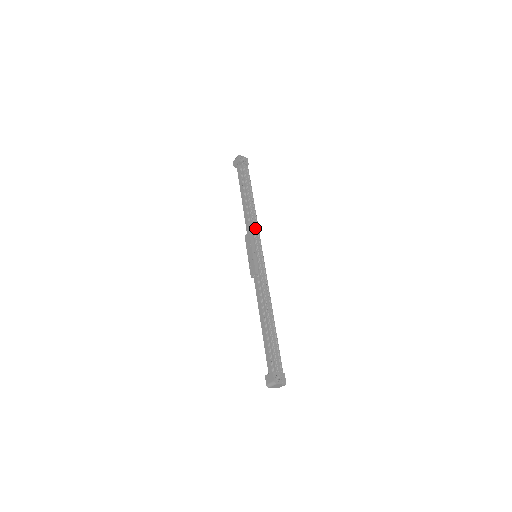
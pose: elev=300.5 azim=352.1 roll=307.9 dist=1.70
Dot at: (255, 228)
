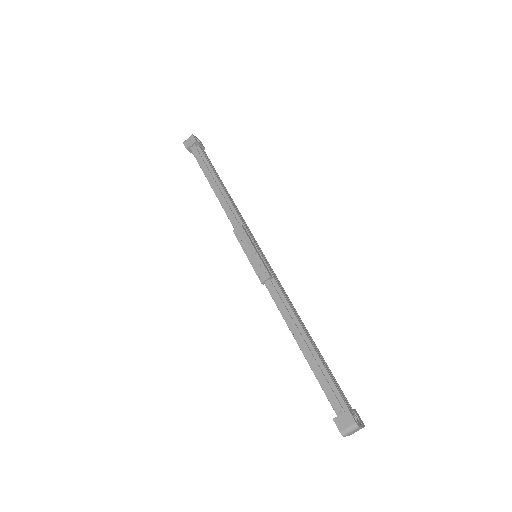
Dot at: (243, 221)
